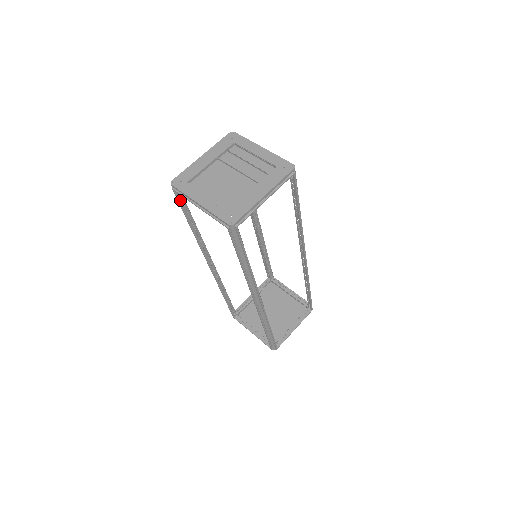
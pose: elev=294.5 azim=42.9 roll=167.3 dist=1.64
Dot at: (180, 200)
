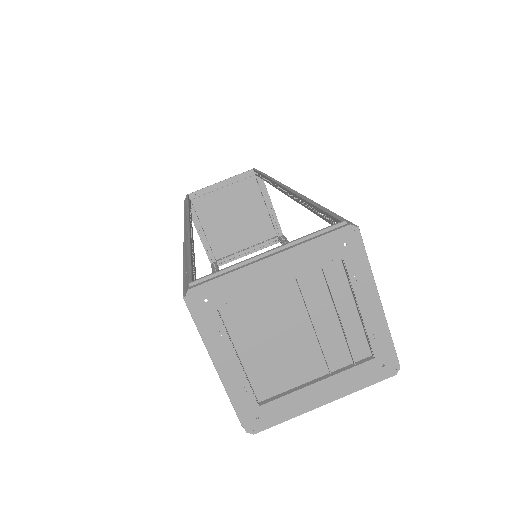
Dot at: occluded
